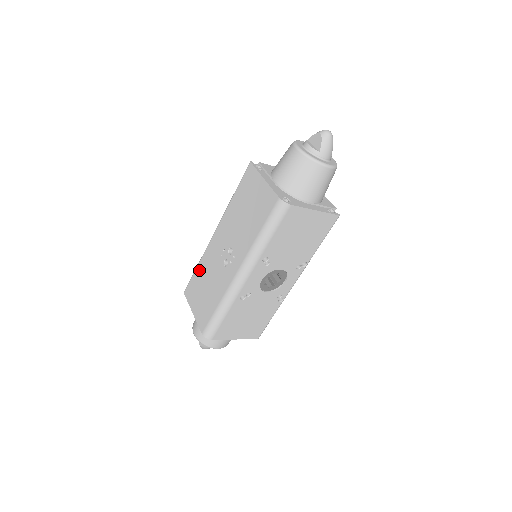
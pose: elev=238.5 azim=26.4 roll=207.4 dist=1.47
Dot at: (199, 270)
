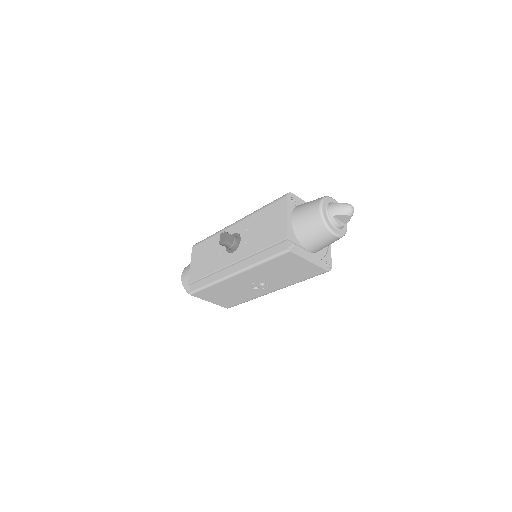
Dot at: (214, 288)
